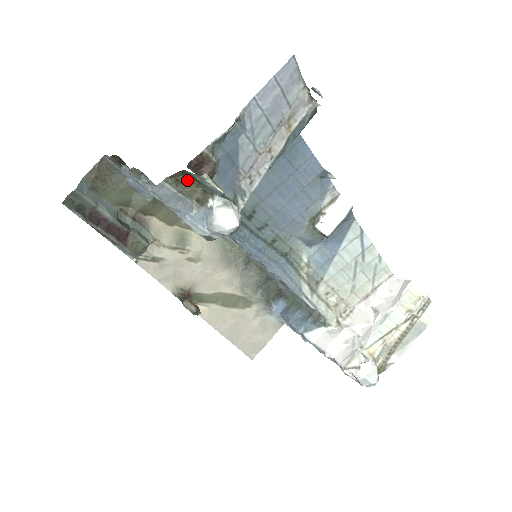
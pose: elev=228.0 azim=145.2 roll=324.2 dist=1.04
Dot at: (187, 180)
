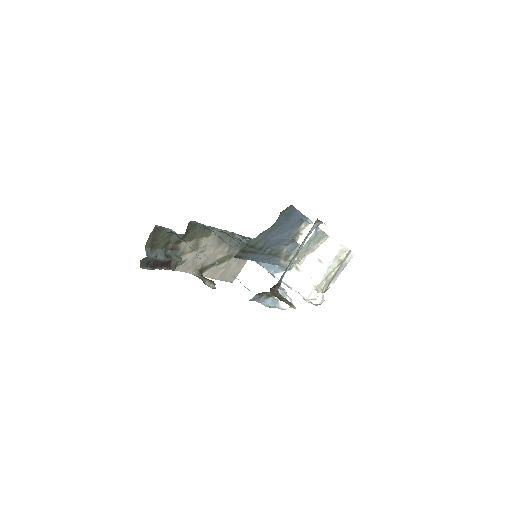
Dot at: (266, 292)
